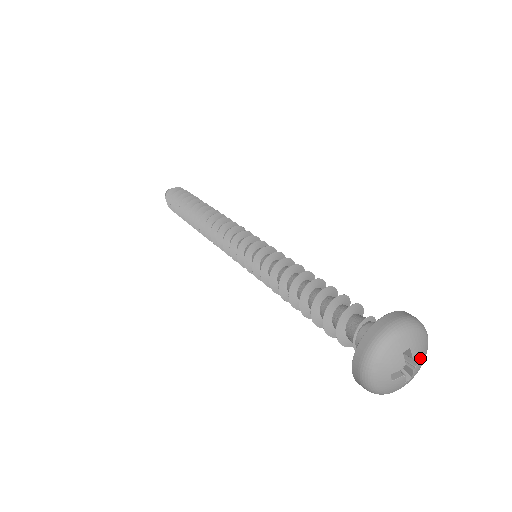
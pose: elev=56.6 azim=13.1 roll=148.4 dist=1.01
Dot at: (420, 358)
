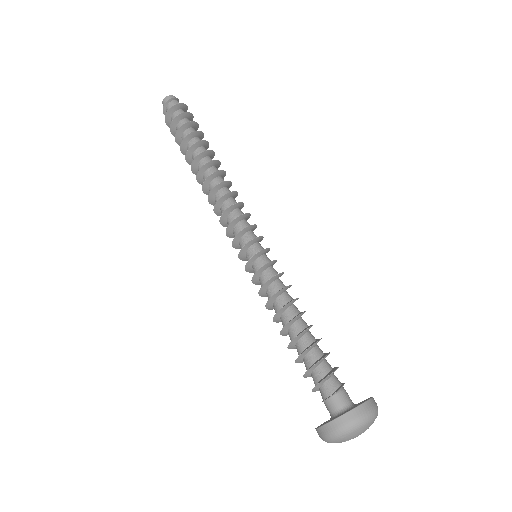
Dot at: occluded
